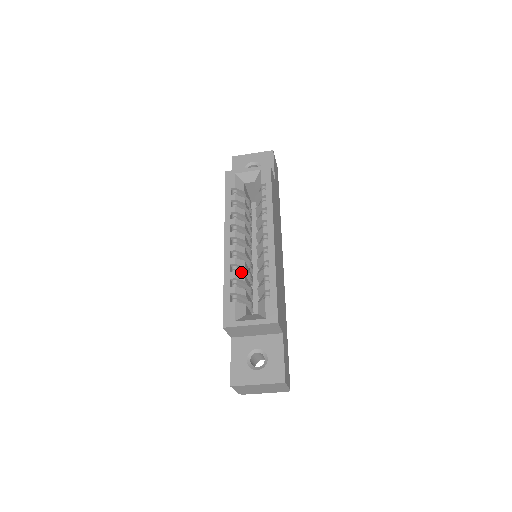
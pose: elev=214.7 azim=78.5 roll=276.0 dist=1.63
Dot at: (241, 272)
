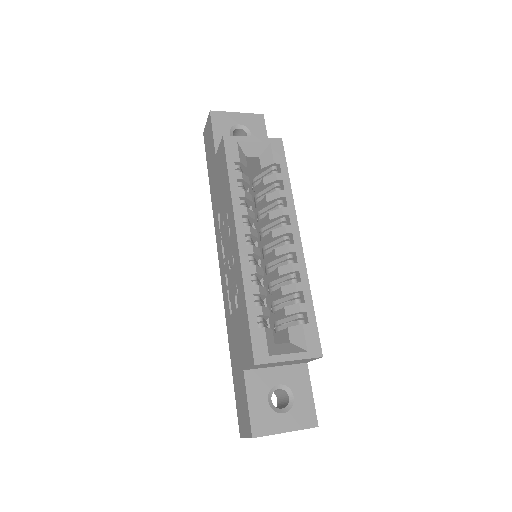
Dot at: occluded
